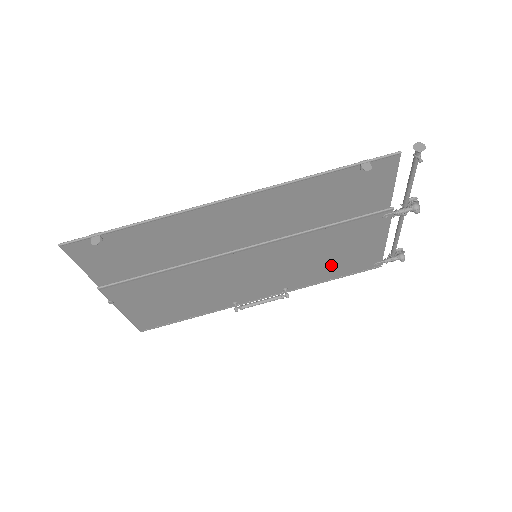
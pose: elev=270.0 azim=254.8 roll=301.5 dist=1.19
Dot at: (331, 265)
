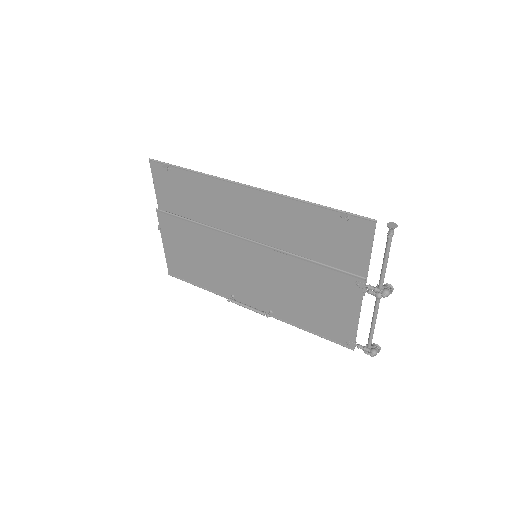
Dot at: (310, 311)
